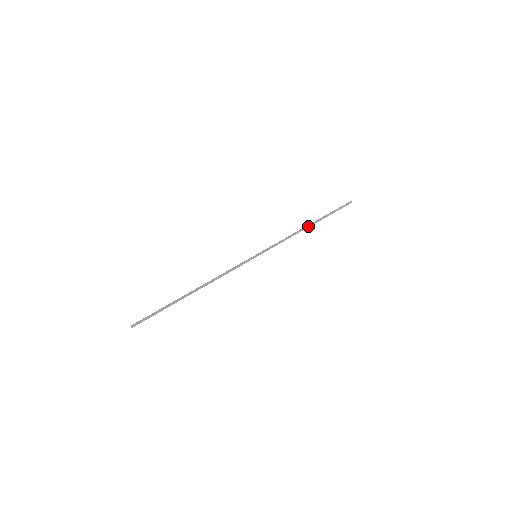
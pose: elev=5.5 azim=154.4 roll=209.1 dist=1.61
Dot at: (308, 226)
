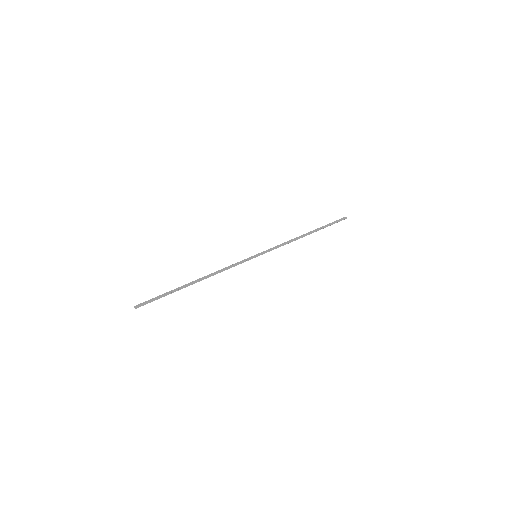
Dot at: (305, 235)
